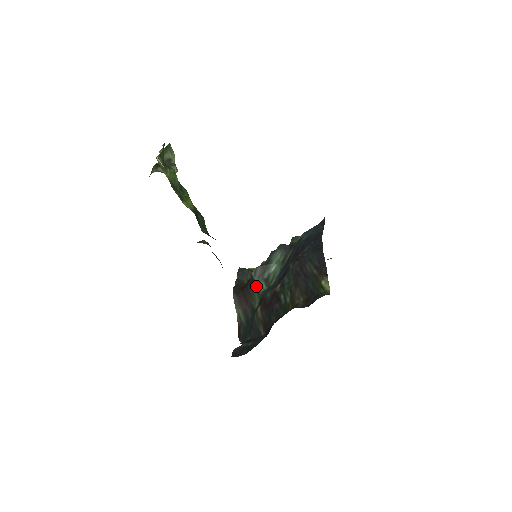
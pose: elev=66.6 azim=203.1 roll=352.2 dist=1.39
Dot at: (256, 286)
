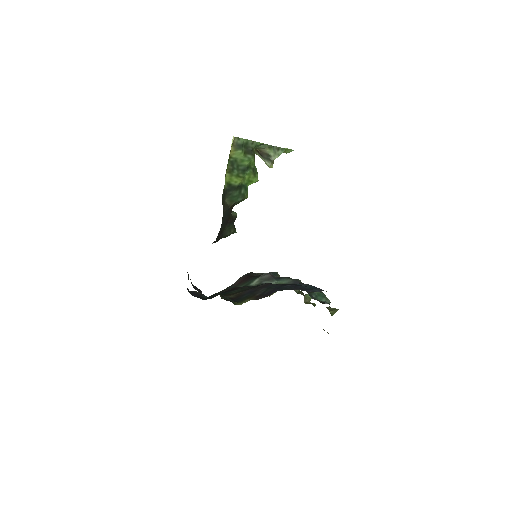
Dot at: (253, 280)
